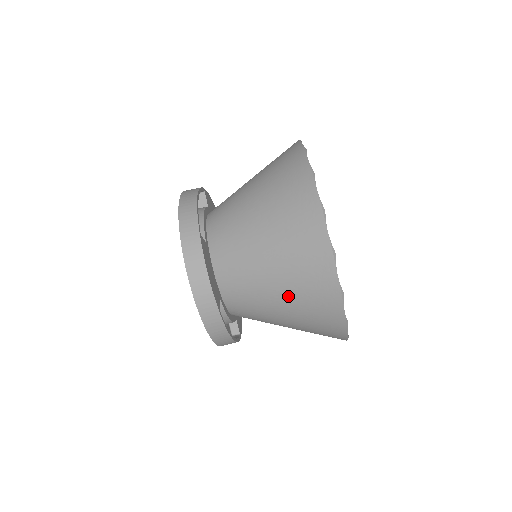
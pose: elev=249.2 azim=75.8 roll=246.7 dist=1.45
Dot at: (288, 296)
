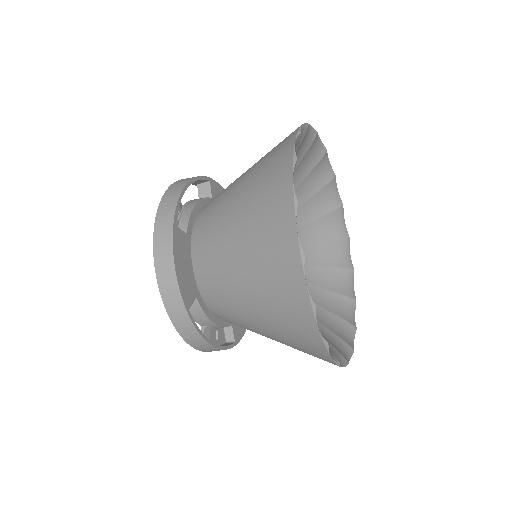
Dot at: (260, 303)
